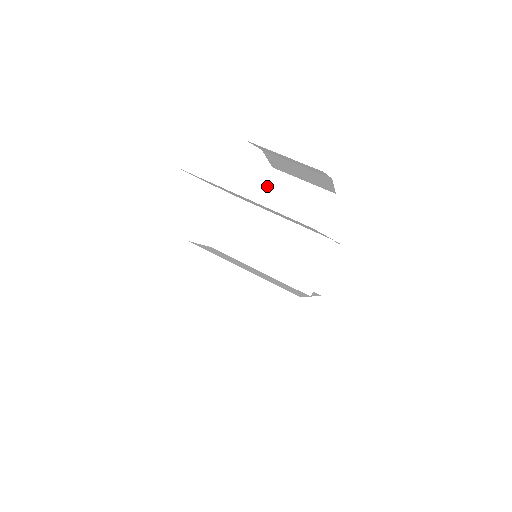
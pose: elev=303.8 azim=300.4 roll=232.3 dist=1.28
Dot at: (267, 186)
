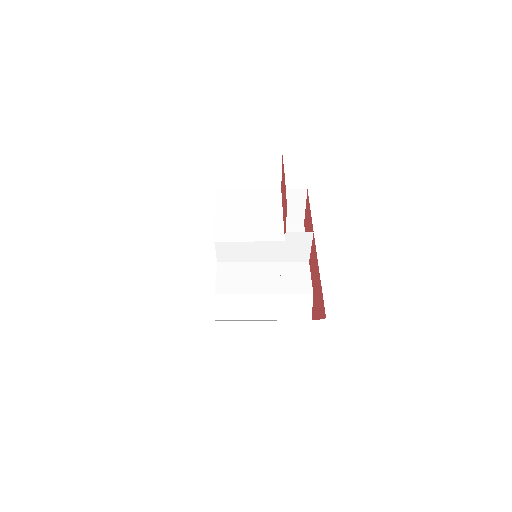
Dot at: (219, 172)
